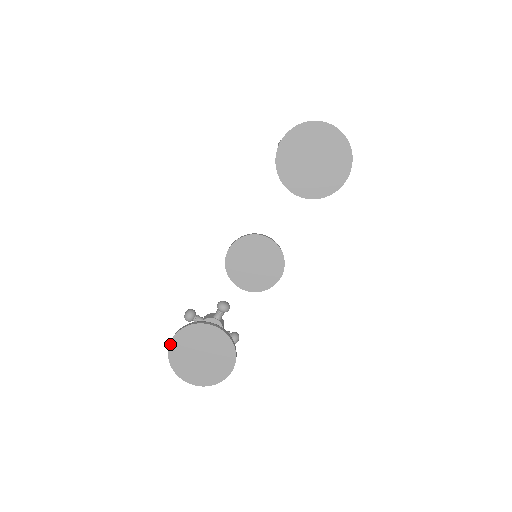
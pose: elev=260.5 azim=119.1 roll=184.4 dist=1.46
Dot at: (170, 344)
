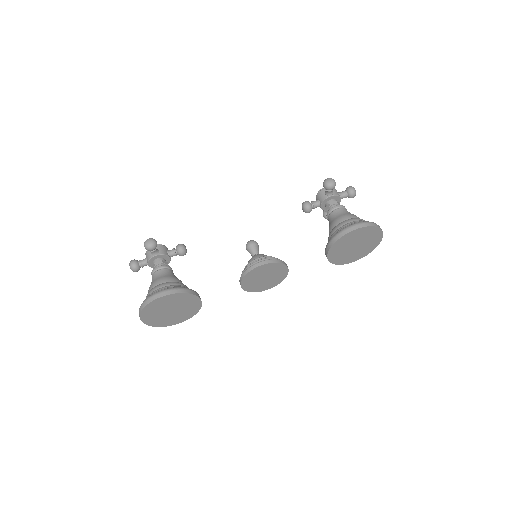
Dot at: (158, 299)
